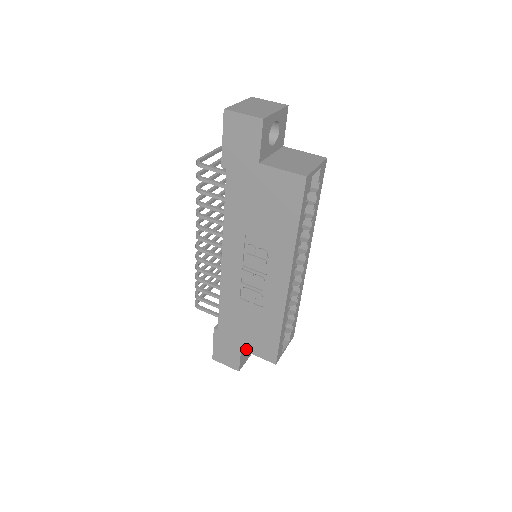
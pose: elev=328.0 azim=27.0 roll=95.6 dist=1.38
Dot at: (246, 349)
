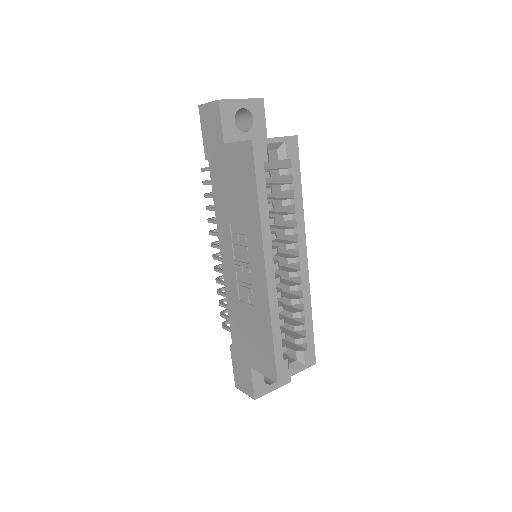
Dot at: (254, 366)
